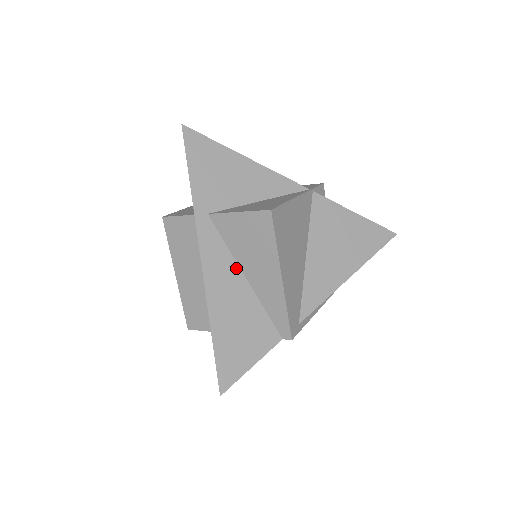
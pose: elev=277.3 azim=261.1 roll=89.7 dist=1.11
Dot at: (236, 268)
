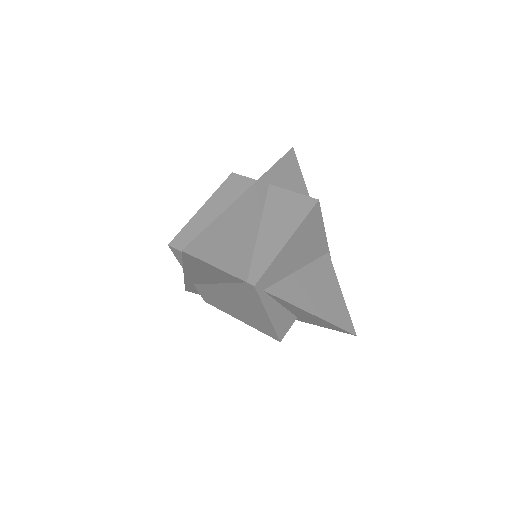
Dot at: (258, 219)
